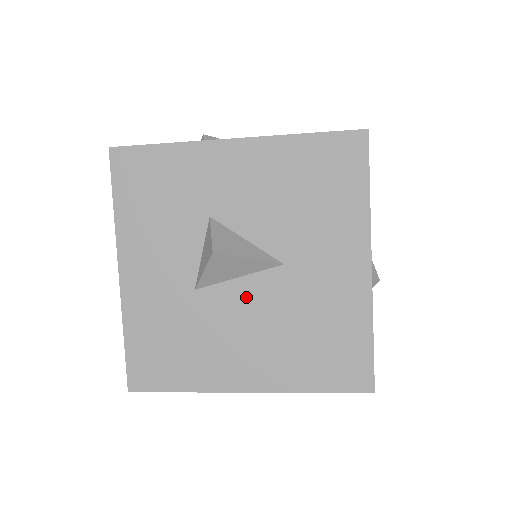
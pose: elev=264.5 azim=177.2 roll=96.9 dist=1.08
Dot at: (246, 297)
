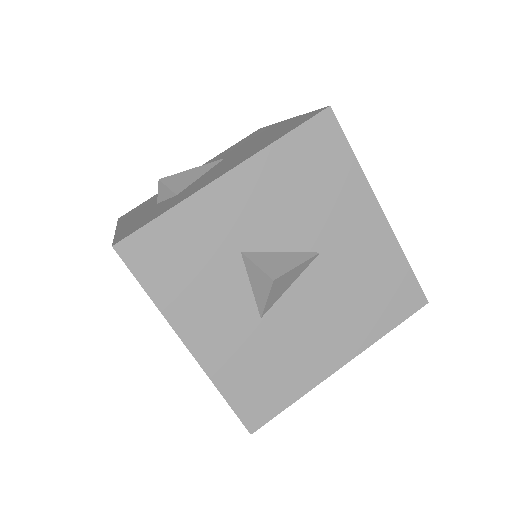
Dot at: (305, 297)
